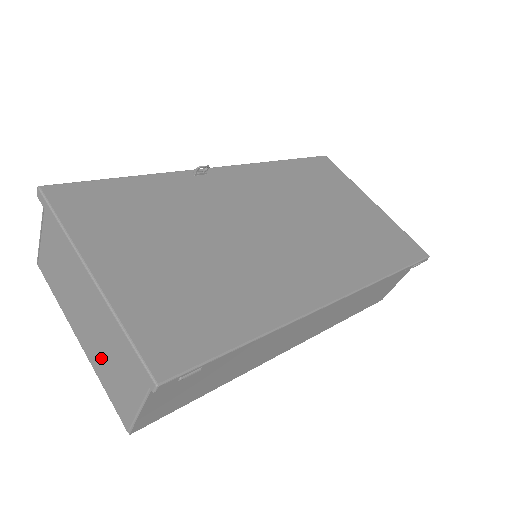
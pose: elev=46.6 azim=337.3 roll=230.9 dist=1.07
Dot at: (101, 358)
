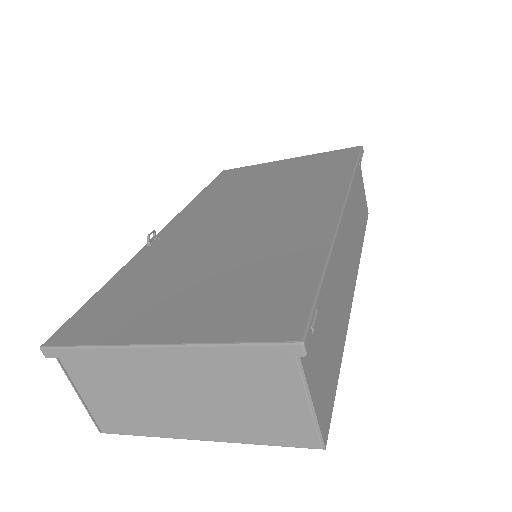
Dot at: (234, 418)
